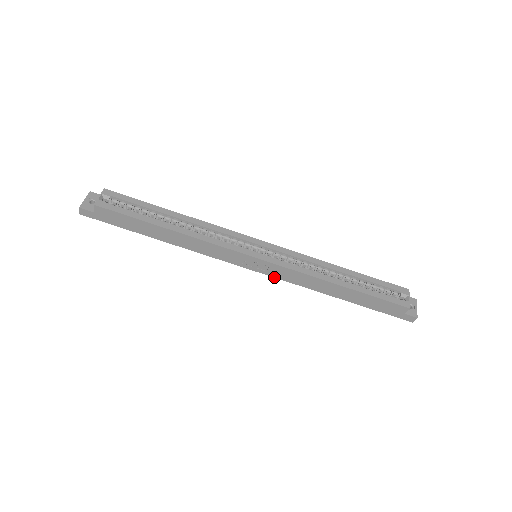
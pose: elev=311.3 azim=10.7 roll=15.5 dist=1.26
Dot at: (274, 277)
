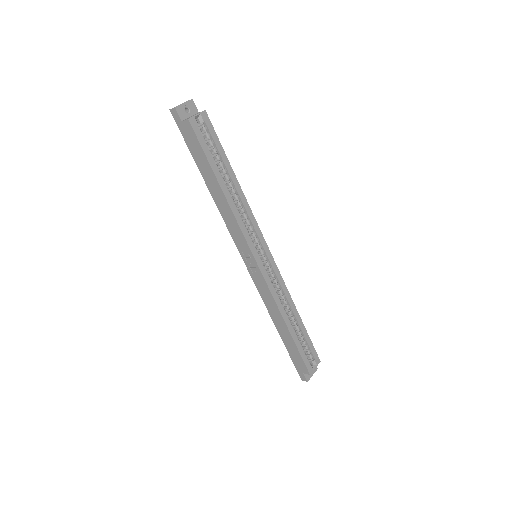
Dot at: (253, 280)
